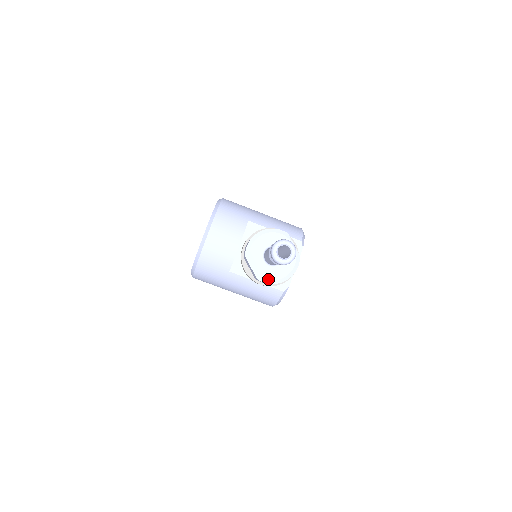
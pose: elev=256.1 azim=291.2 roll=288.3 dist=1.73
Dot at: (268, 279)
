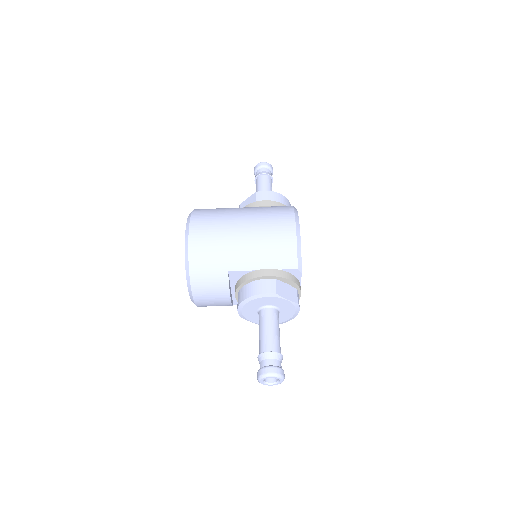
Dot at: occluded
